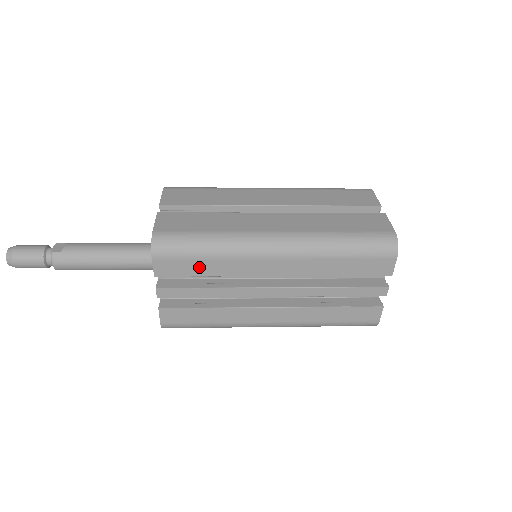
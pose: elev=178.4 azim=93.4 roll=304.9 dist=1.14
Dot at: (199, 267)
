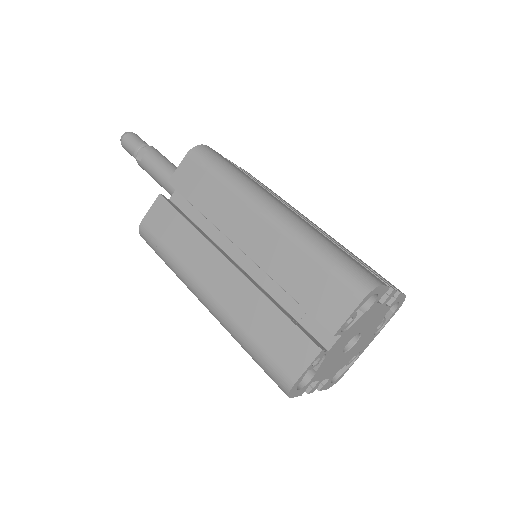
Dot at: occluded
